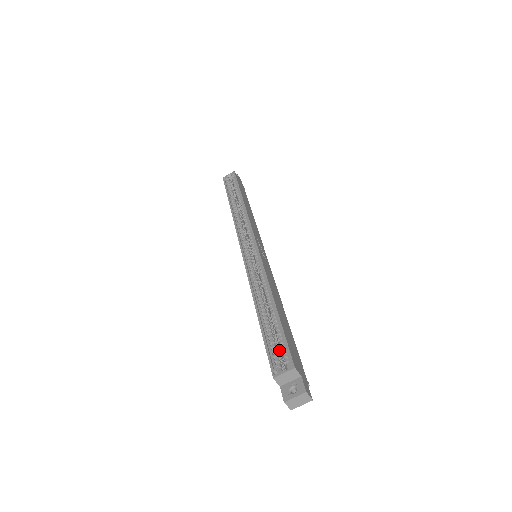
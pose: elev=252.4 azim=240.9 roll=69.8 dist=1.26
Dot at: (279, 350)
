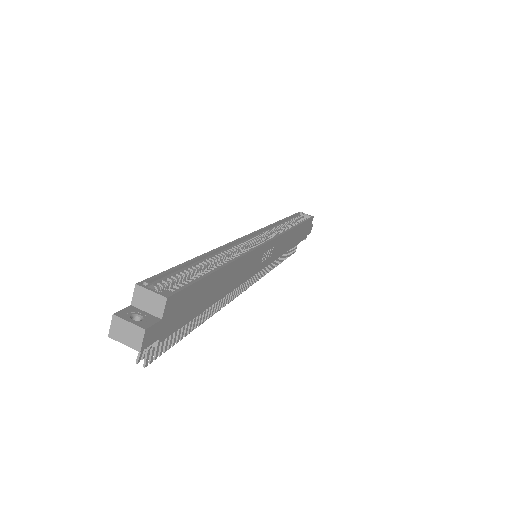
Dot at: occluded
